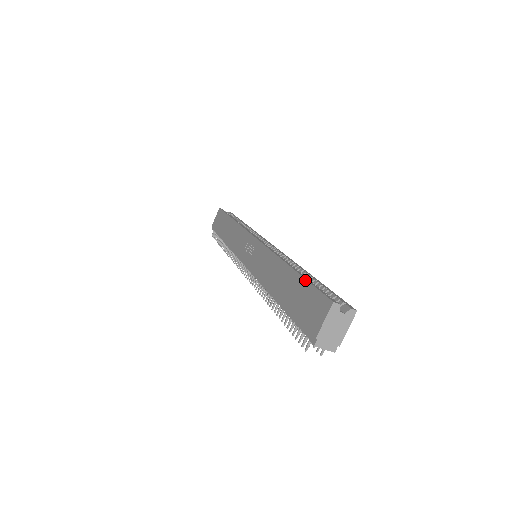
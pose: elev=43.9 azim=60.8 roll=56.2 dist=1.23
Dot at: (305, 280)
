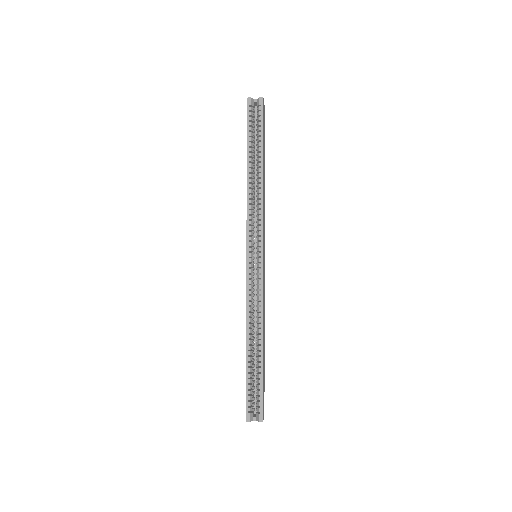
Dot at: (246, 379)
